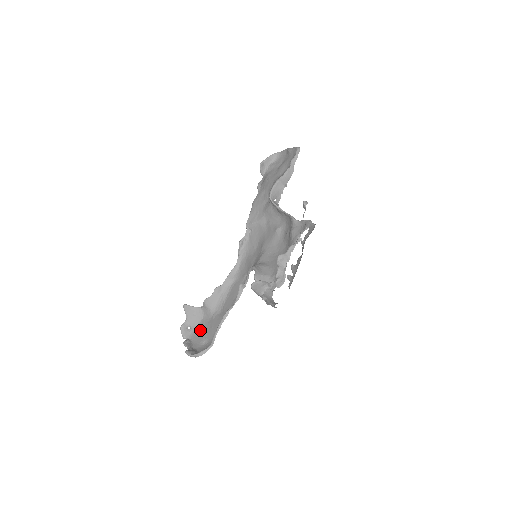
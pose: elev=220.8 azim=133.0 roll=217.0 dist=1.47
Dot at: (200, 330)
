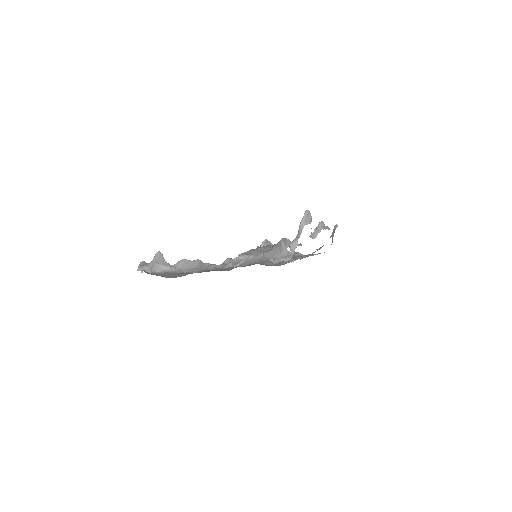
Dot at: (160, 274)
